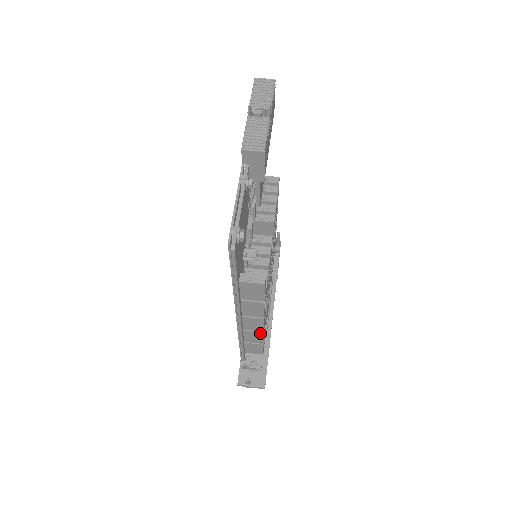
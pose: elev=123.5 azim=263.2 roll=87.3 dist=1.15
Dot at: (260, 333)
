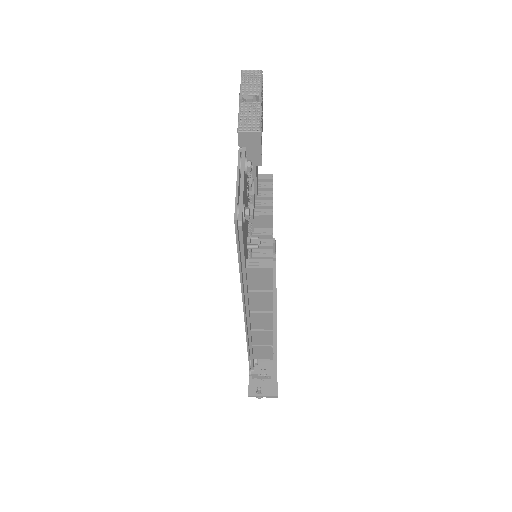
Dot at: (269, 332)
